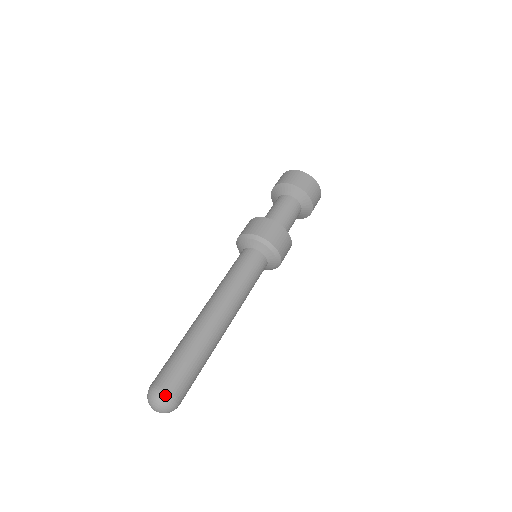
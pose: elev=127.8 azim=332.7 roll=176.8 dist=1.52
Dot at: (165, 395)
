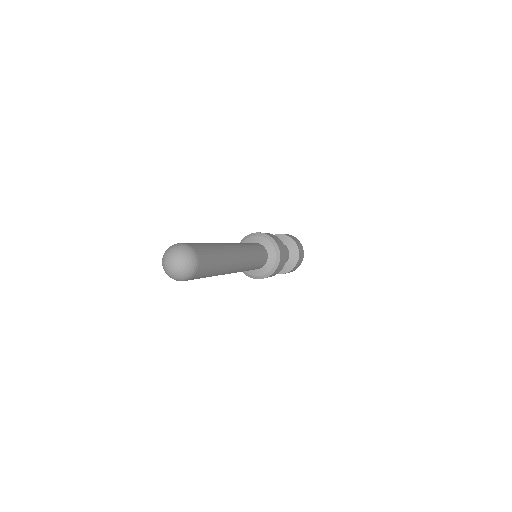
Dot at: (189, 247)
